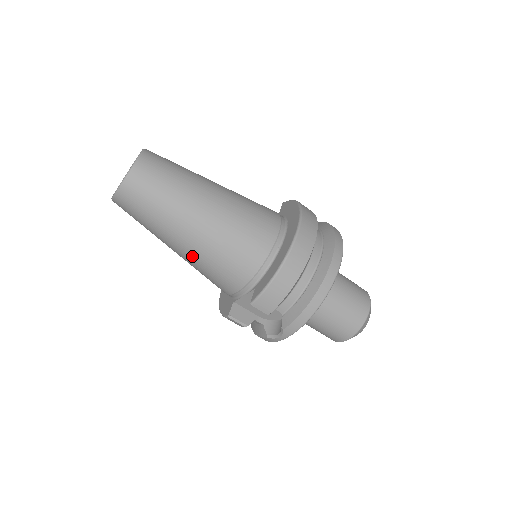
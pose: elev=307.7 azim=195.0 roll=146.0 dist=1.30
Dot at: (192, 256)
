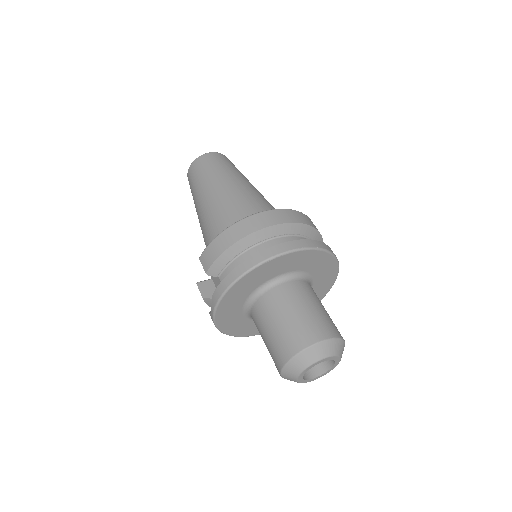
Dot at: (201, 224)
